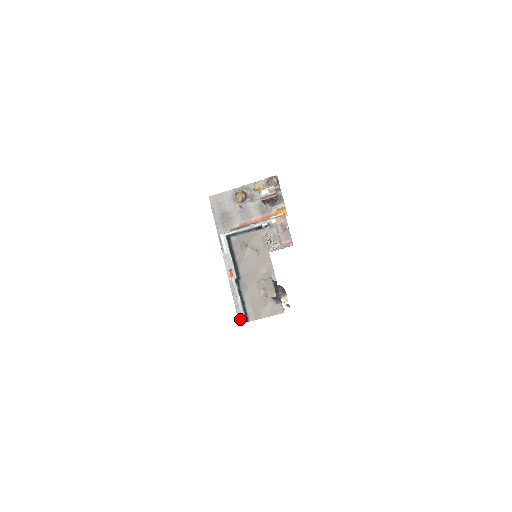
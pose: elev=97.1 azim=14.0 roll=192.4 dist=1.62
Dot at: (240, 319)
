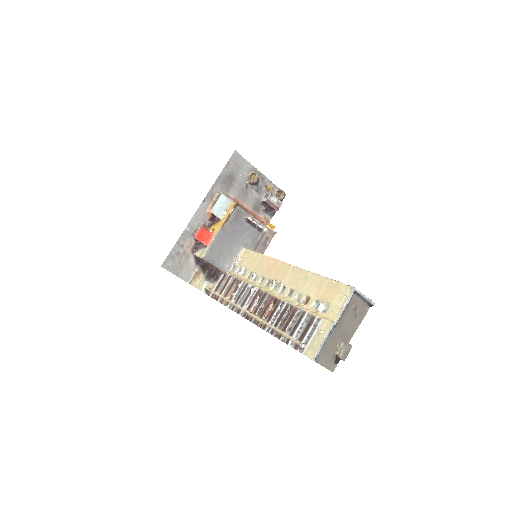
Dot at: (164, 266)
